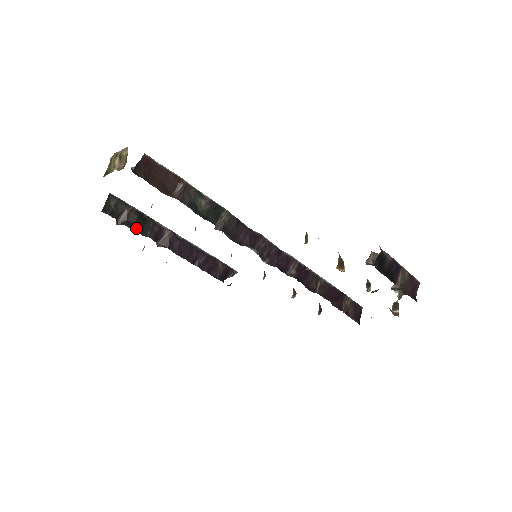
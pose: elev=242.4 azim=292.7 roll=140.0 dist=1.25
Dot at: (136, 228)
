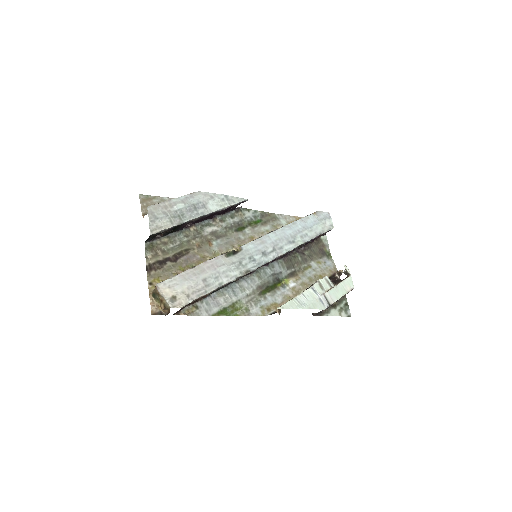
Dot at: (170, 232)
